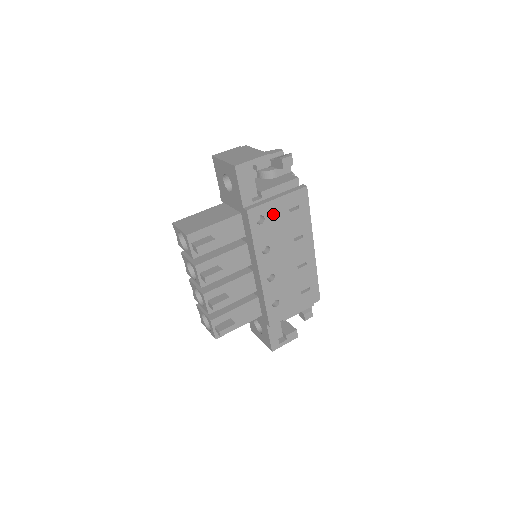
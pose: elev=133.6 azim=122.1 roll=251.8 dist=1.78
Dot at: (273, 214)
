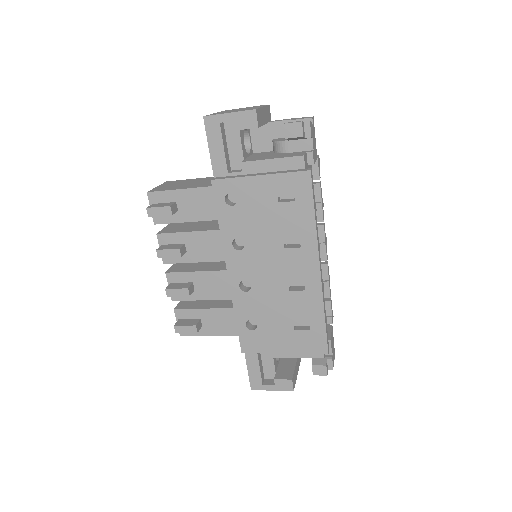
Dot at: (251, 197)
